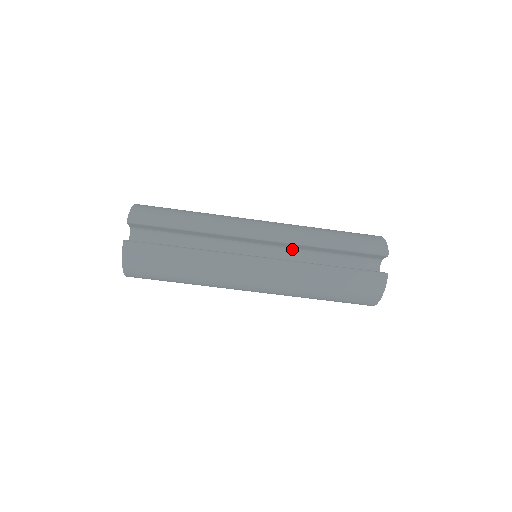
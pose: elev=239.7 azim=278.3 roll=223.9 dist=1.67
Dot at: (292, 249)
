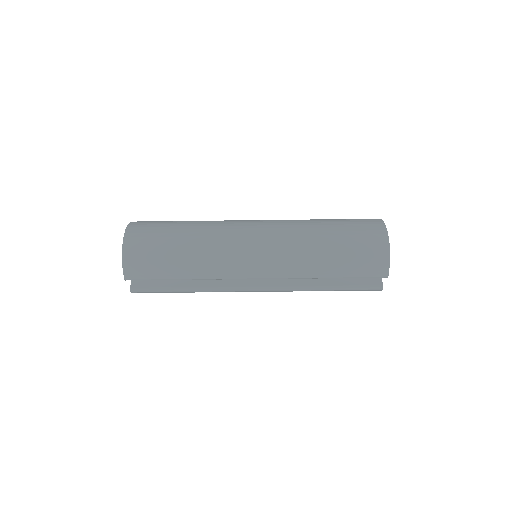
Dot at: occluded
